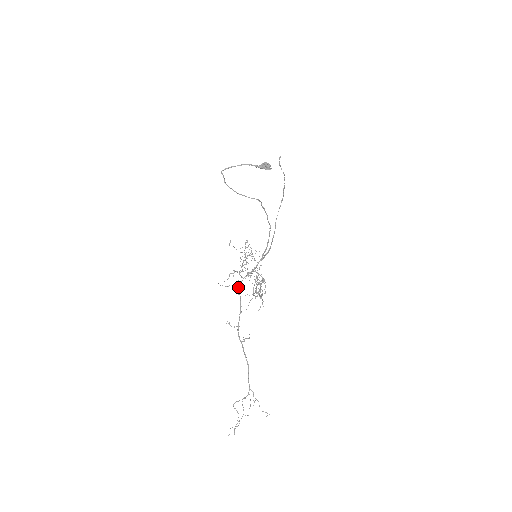
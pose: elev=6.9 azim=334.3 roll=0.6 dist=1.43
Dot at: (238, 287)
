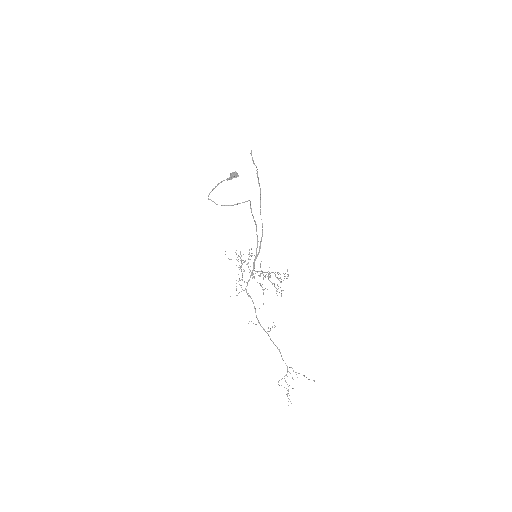
Dot at: (246, 292)
